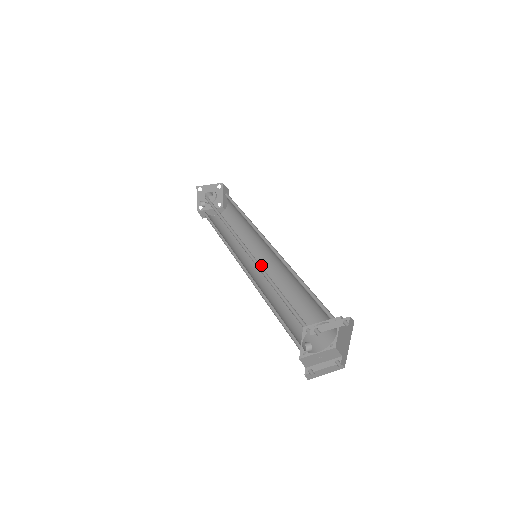
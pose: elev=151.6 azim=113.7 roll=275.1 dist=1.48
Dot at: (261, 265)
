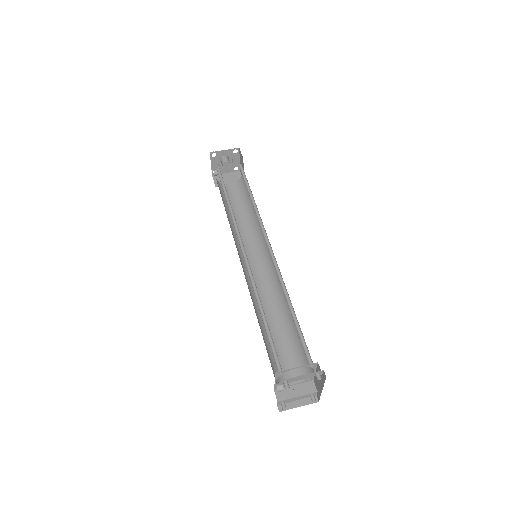
Dot at: (262, 262)
